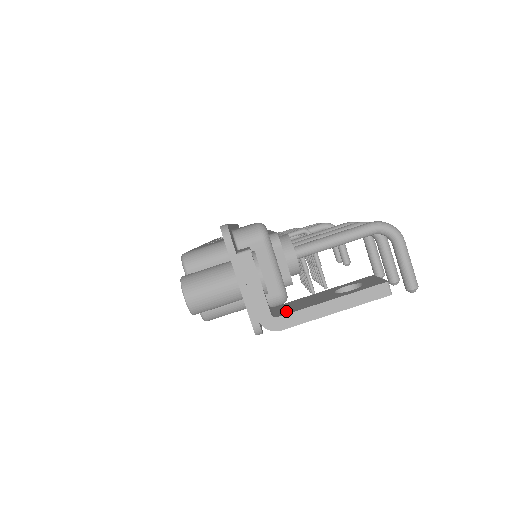
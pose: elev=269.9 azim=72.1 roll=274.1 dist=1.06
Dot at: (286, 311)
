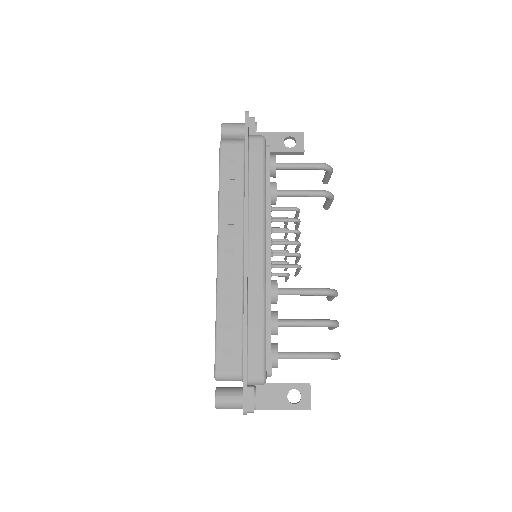
Dot at: (261, 404)
